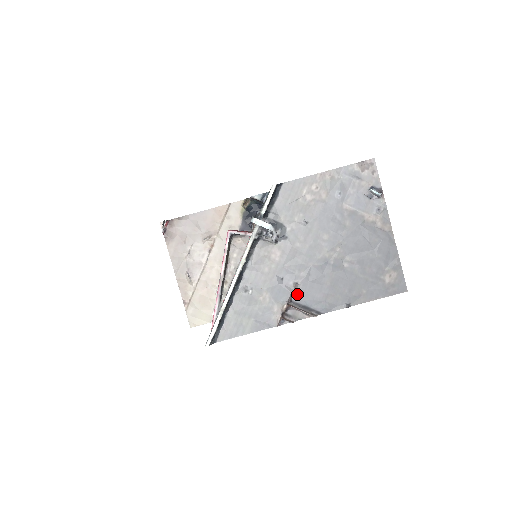
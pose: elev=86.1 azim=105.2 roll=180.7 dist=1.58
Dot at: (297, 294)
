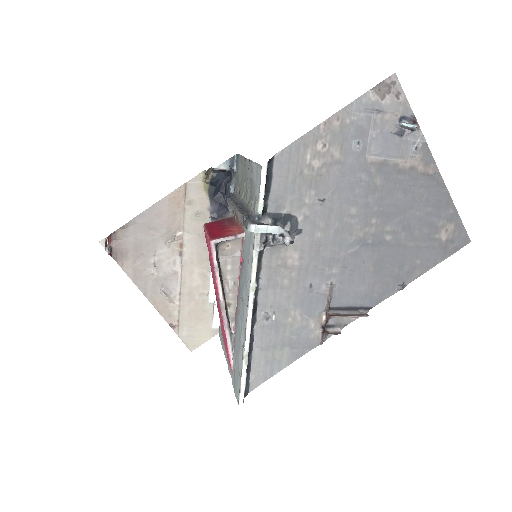
Dot at: (335, 297)
